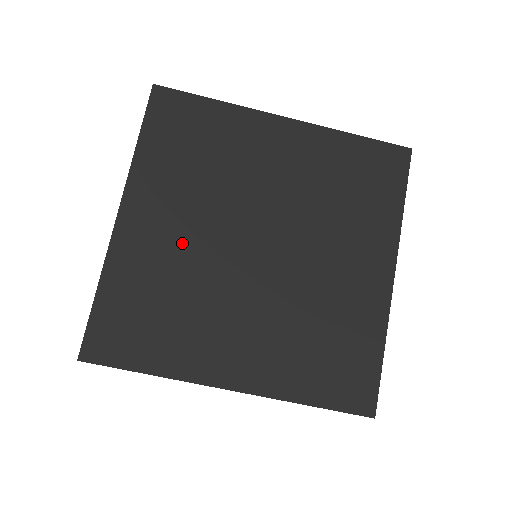
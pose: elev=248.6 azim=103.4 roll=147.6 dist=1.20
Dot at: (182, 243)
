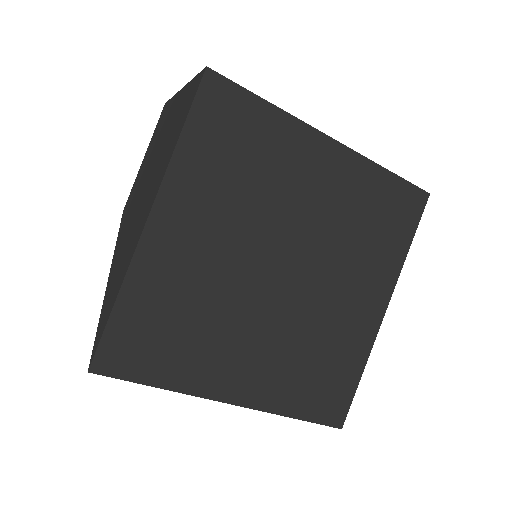
Dot at: (210, 260)
